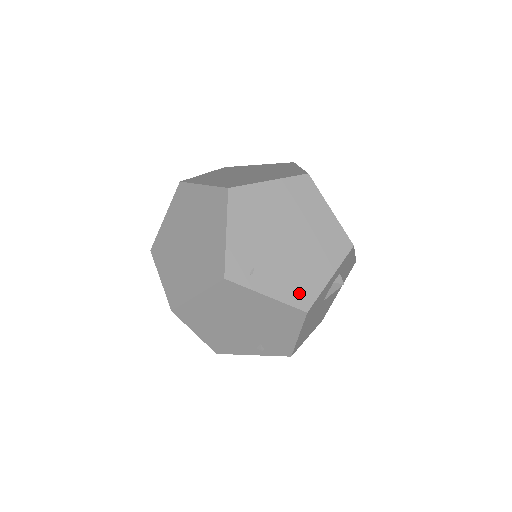
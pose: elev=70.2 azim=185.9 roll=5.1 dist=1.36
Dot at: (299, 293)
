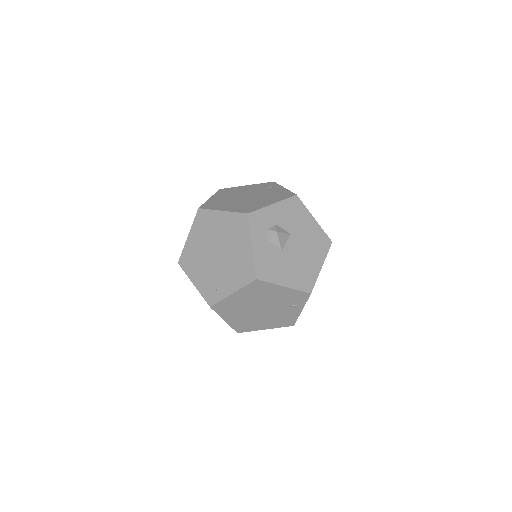
Dot at: (244, 274)
